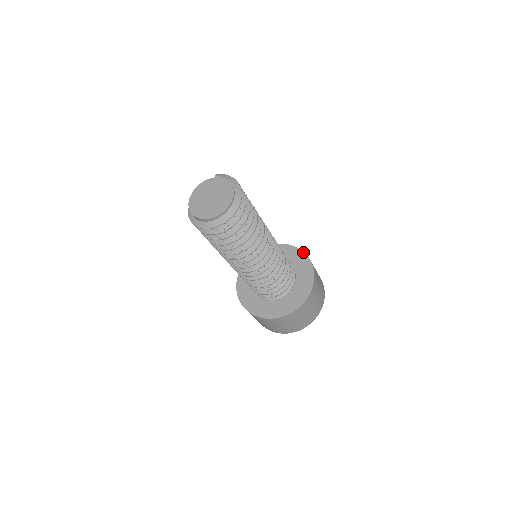
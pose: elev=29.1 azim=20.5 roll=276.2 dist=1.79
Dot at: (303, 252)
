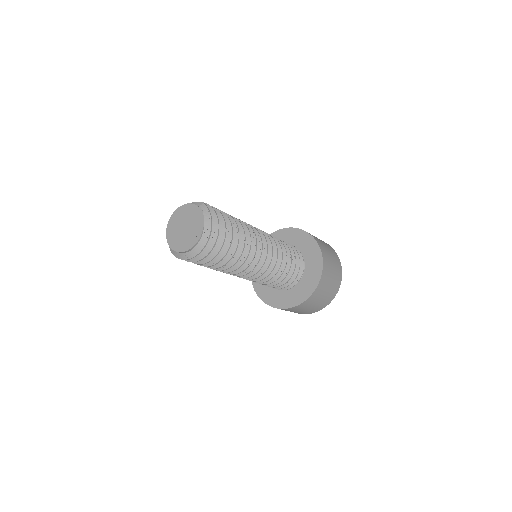
Dot at: (322, 262)
